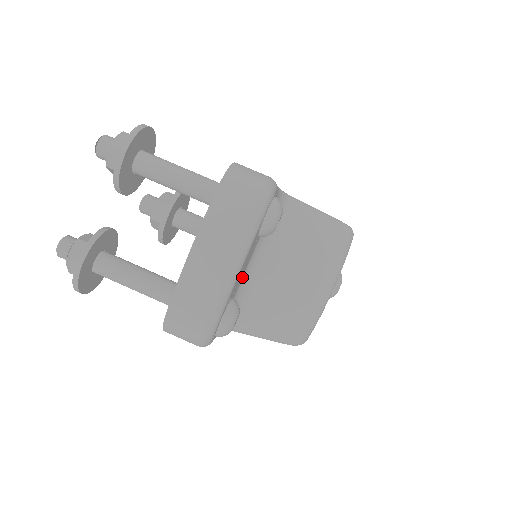
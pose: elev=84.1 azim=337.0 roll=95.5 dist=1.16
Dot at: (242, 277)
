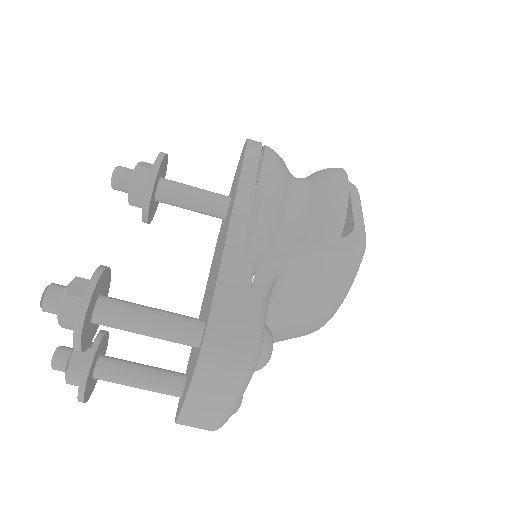
Dot at: occluded
